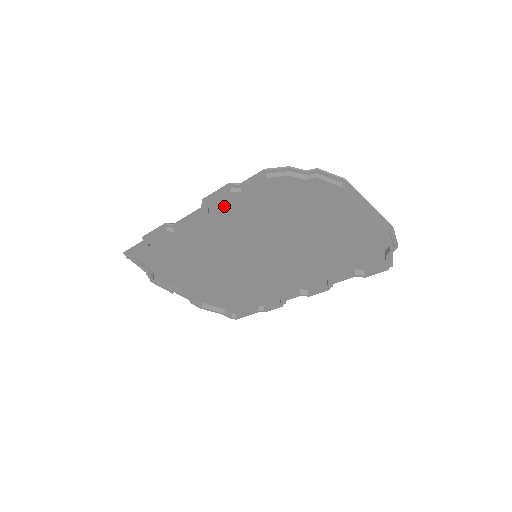
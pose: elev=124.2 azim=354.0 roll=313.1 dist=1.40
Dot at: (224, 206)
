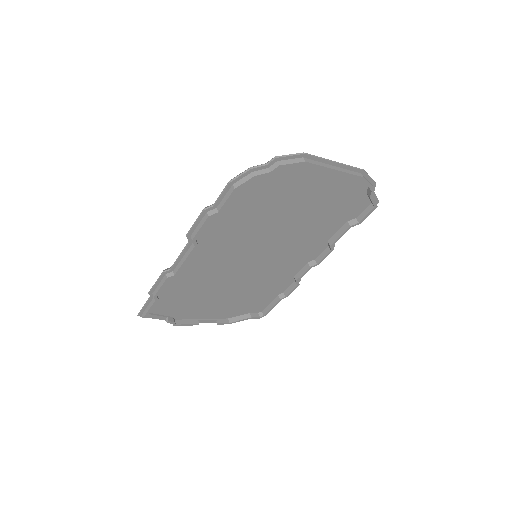
Dot at: (208, 230)
